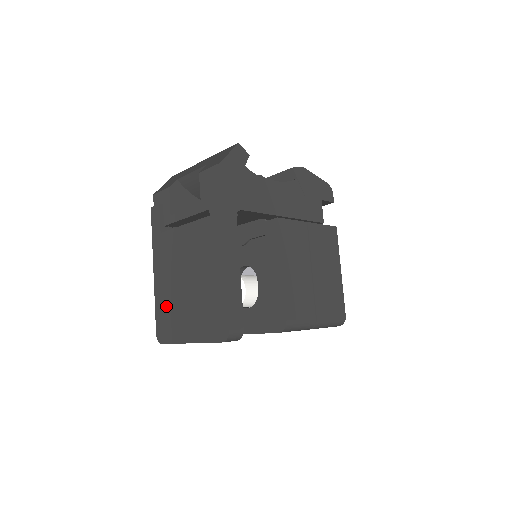
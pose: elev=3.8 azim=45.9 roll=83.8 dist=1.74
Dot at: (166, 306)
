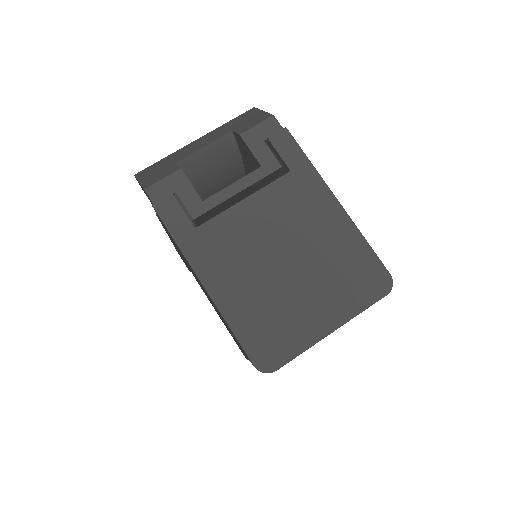
Dot at: (259, 315)
